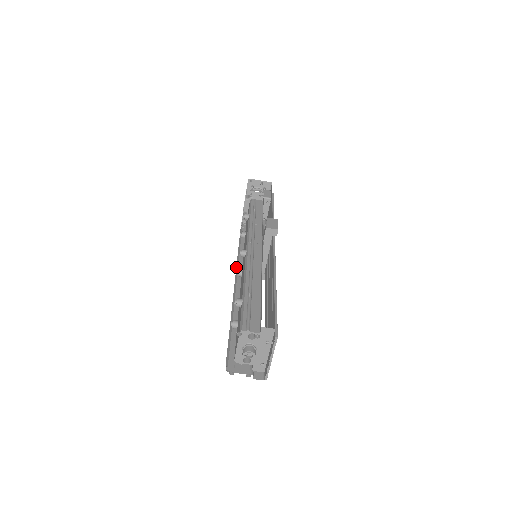
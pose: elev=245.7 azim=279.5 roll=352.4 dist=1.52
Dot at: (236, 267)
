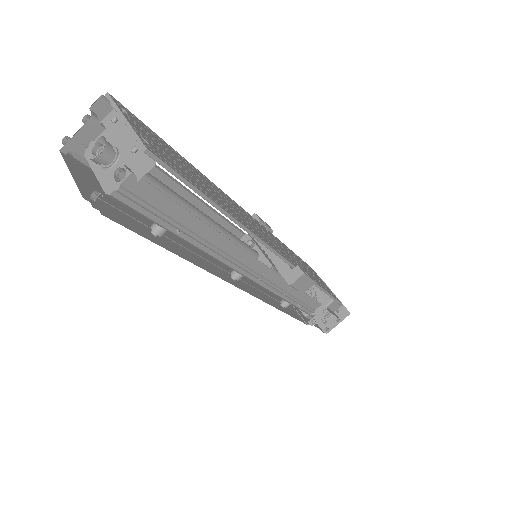
Dot at: occluded
